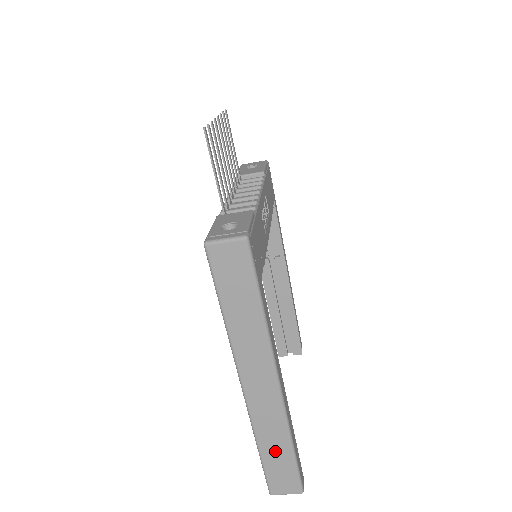
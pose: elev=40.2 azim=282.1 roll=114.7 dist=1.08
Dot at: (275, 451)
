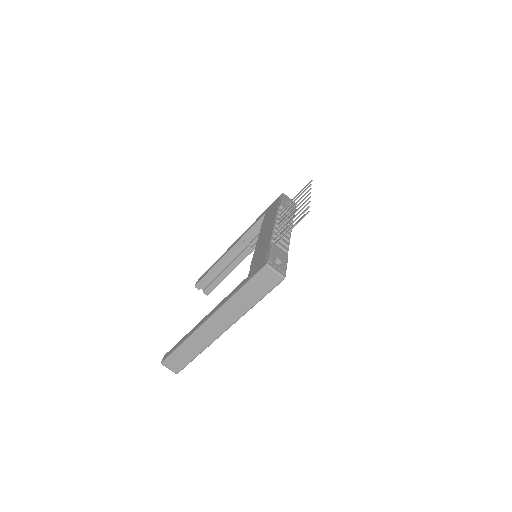
Dot at: (188, 351)
